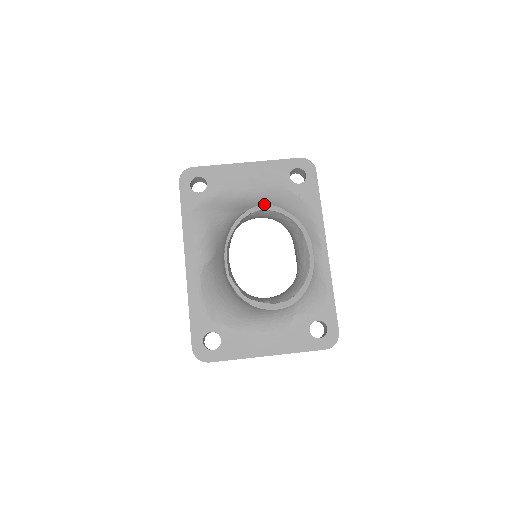
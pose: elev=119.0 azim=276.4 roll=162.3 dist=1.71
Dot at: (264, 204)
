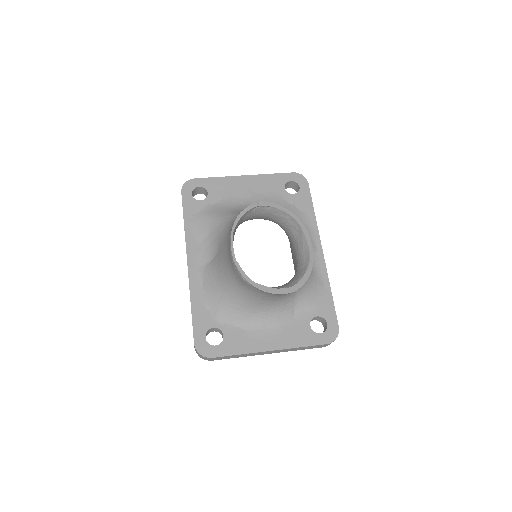
Dot at: occluded
